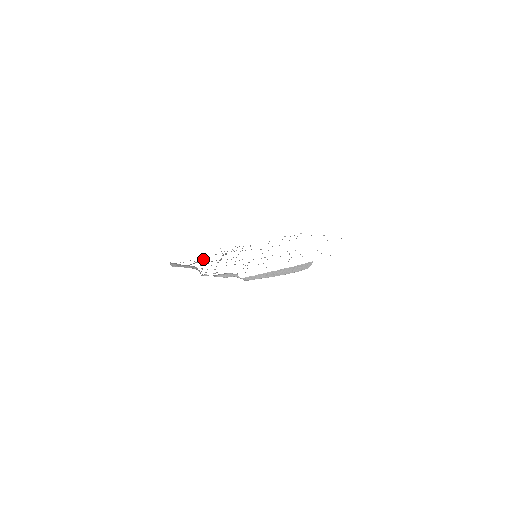
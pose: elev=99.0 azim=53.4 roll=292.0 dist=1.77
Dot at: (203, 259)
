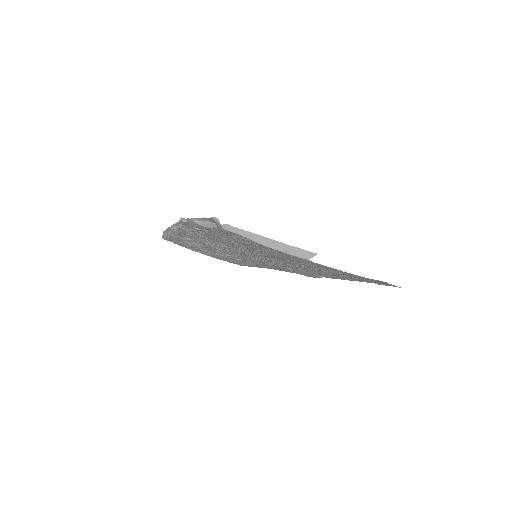
Dot at: (199, 249)
